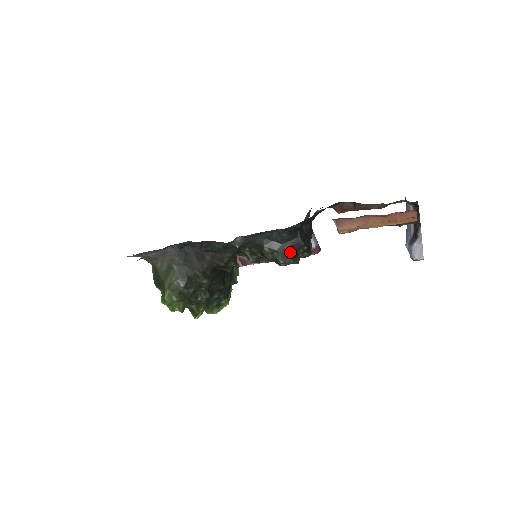
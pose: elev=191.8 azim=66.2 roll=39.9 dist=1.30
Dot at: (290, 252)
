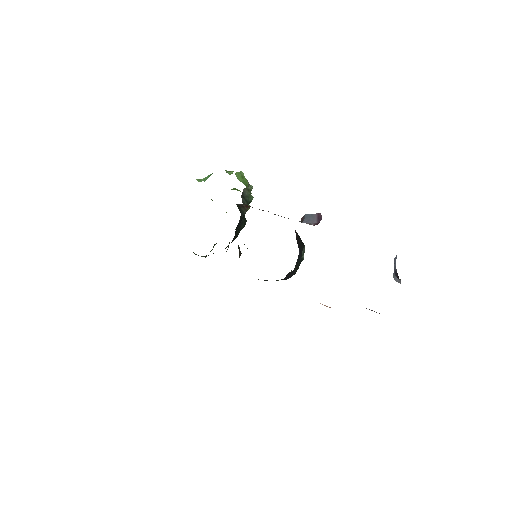
Dot at: occluded
